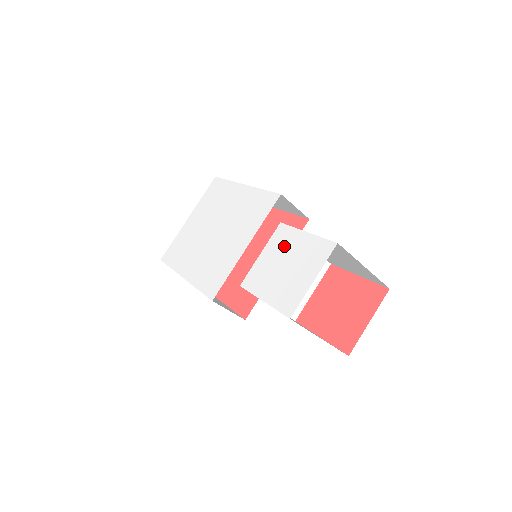
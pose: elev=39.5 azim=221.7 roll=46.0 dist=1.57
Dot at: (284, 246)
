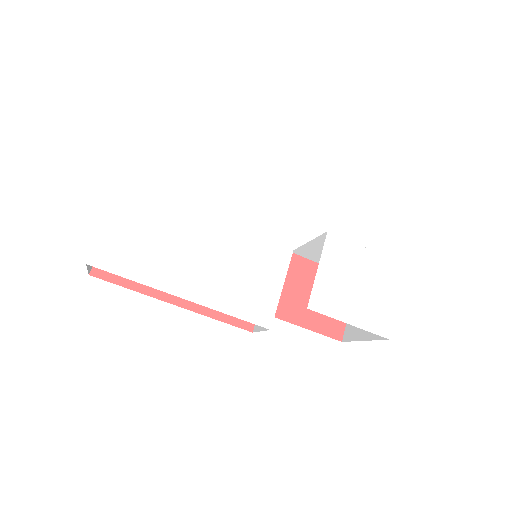
Dot at: (347, 262)
